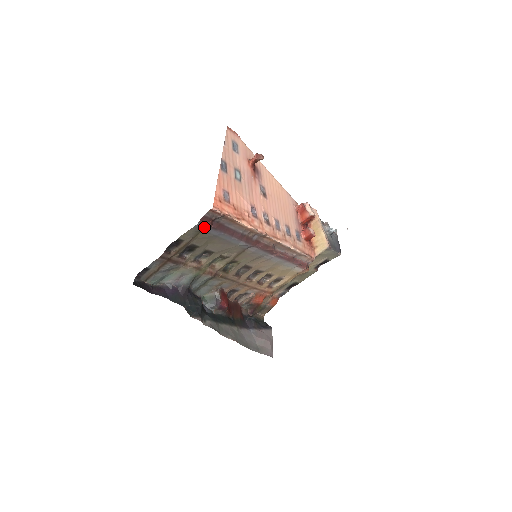
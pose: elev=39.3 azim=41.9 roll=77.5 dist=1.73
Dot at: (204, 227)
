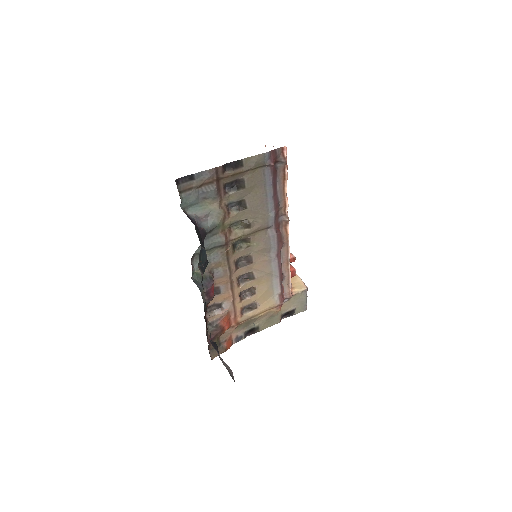
Dot at: (268, 162)
